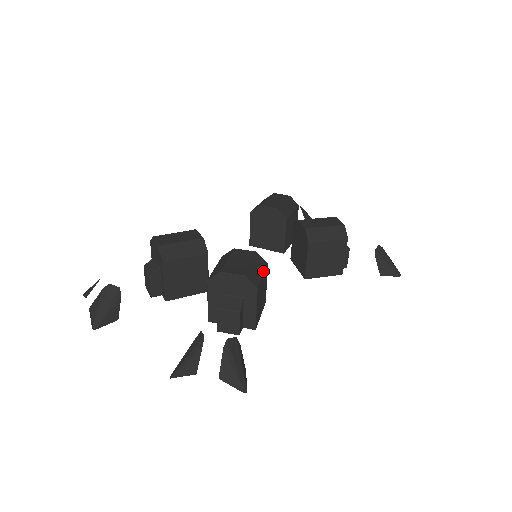
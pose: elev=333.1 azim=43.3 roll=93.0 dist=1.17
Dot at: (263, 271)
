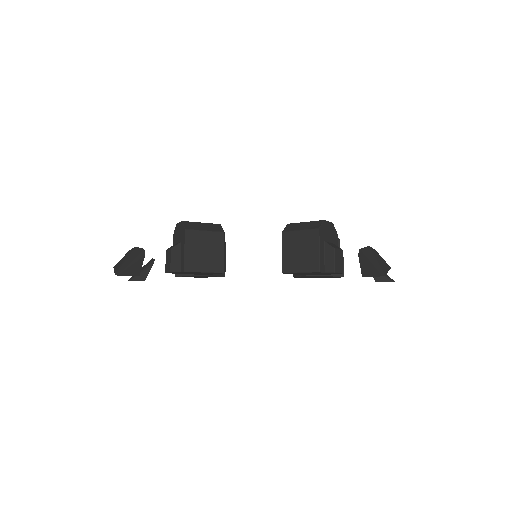
Dot at: (209, 230)
